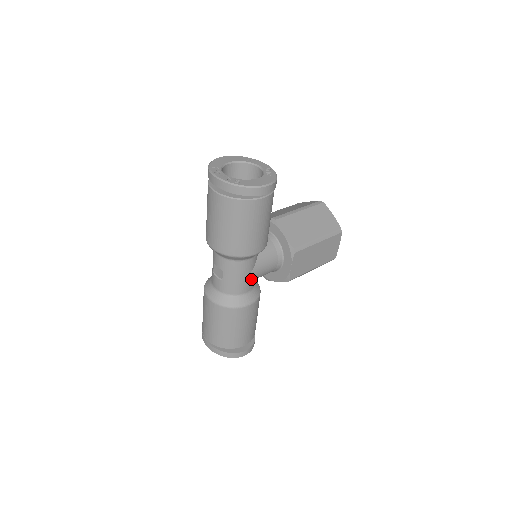
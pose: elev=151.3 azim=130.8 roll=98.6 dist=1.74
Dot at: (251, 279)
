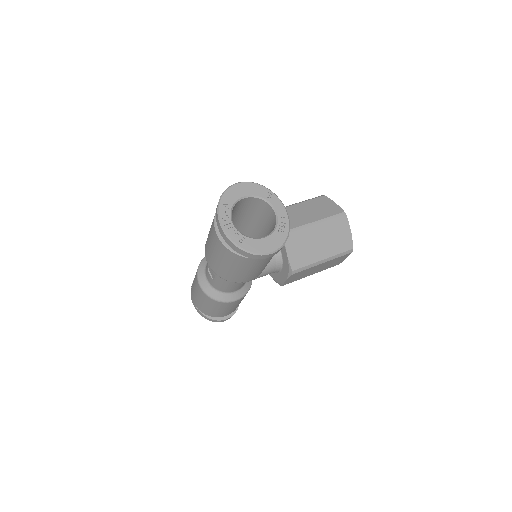
Dot at: (242, 284)
